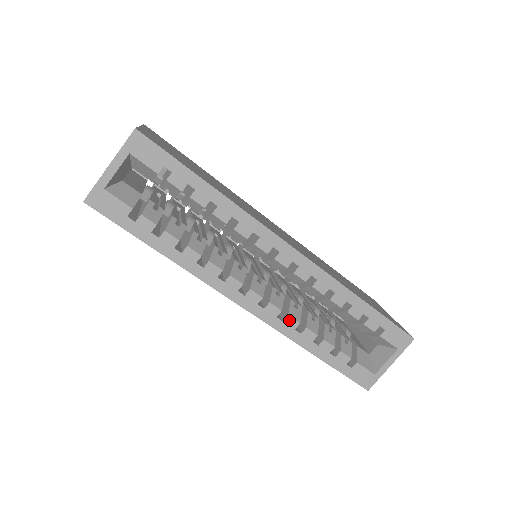
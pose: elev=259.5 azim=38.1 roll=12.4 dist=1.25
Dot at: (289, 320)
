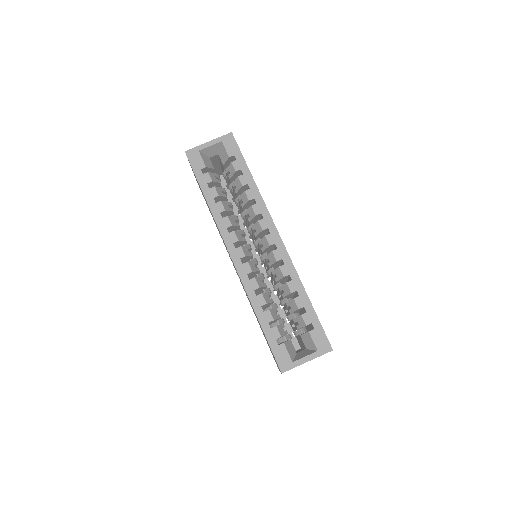
Dot at: (254, 281)
